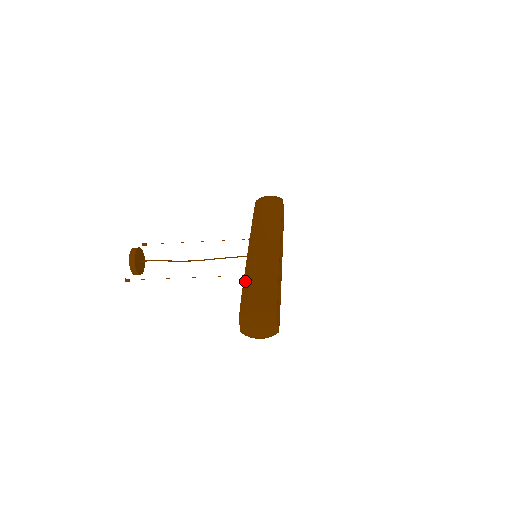
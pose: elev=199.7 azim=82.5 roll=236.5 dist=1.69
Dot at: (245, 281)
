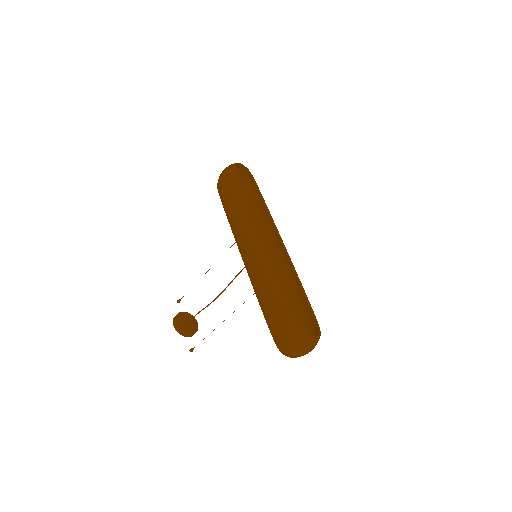
Dot at: (261, 308)
